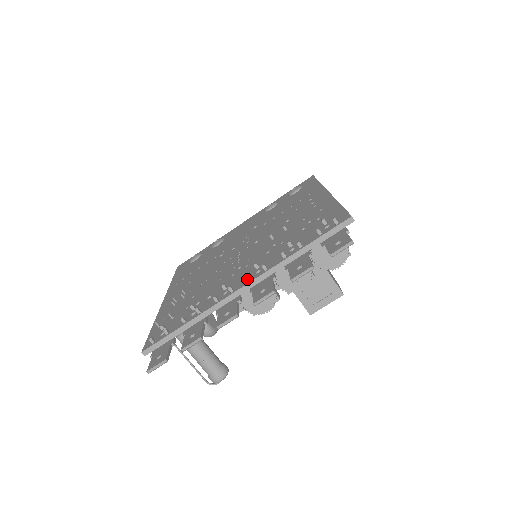
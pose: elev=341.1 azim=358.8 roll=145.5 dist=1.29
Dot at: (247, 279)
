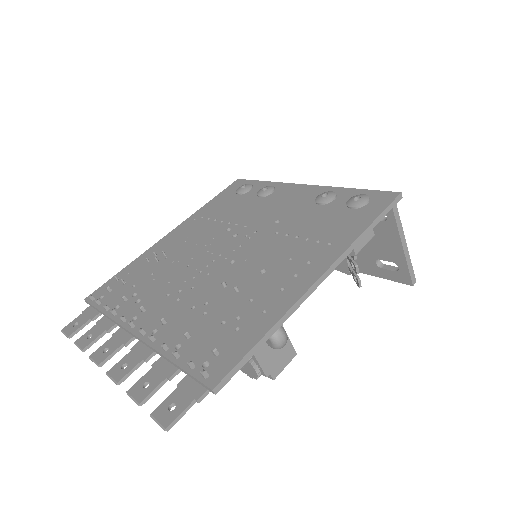
Dot at: (146, 328)
